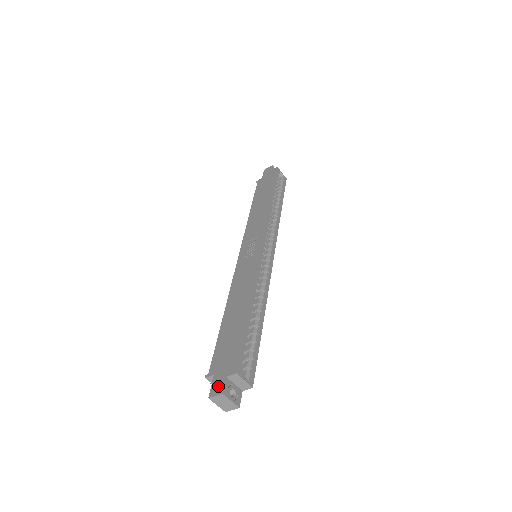
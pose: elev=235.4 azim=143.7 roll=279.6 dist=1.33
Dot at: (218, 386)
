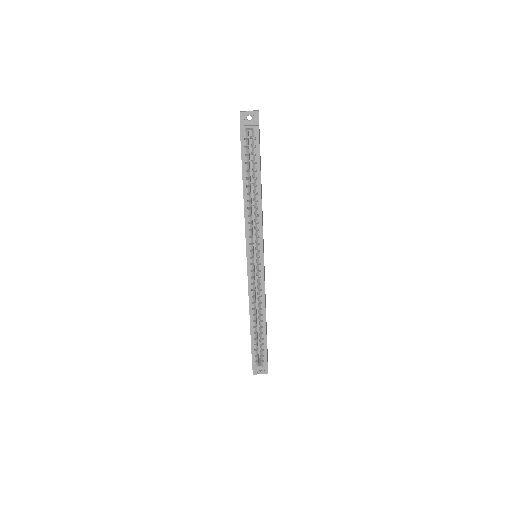
Dot at: occluded
